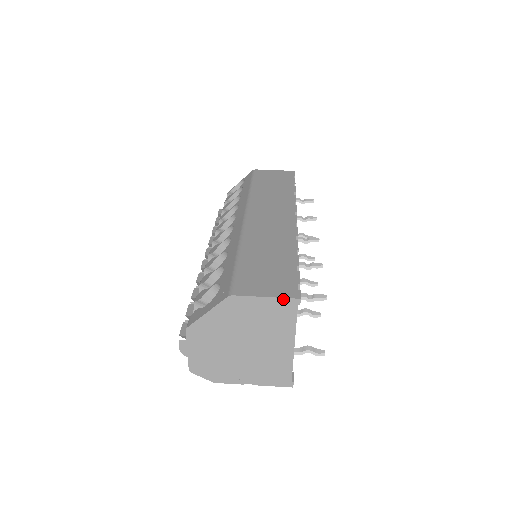
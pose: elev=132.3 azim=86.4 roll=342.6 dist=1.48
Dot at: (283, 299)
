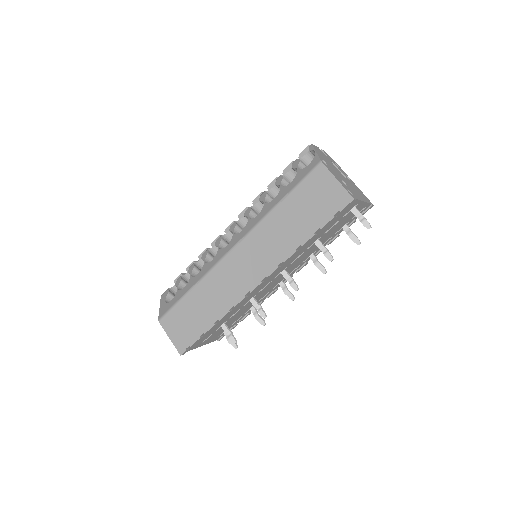
Dot at: (175, 347)
